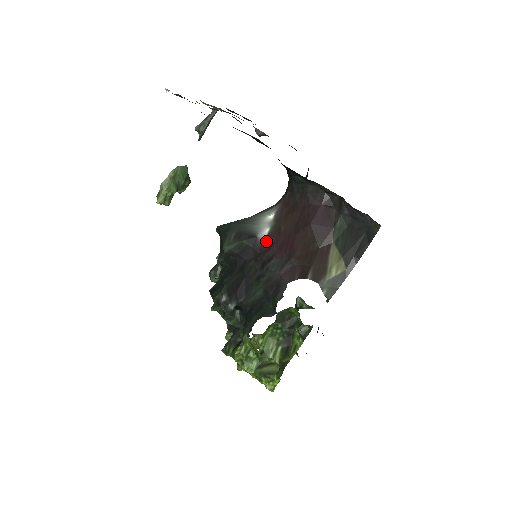
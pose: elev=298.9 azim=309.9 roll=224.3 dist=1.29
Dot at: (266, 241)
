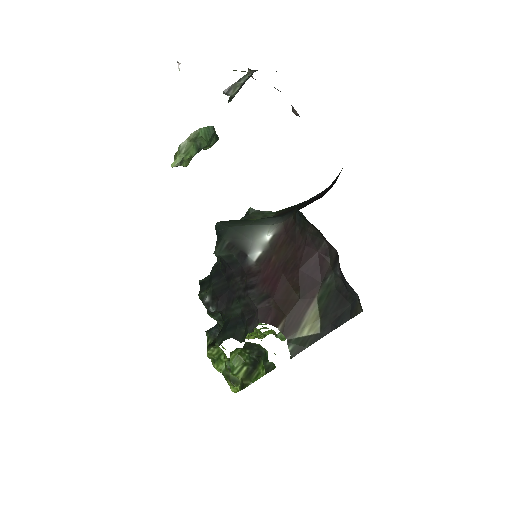
Dot at: (254, 265)
